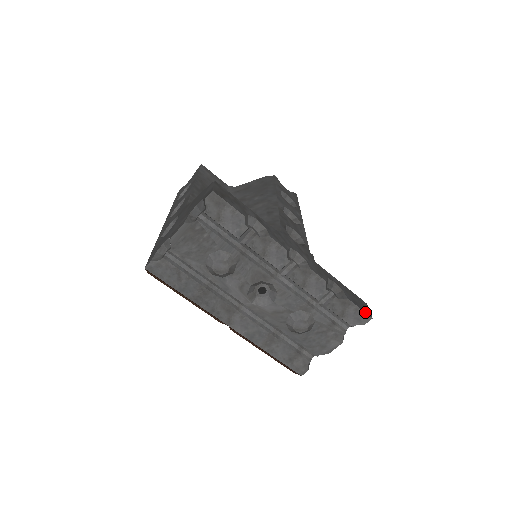
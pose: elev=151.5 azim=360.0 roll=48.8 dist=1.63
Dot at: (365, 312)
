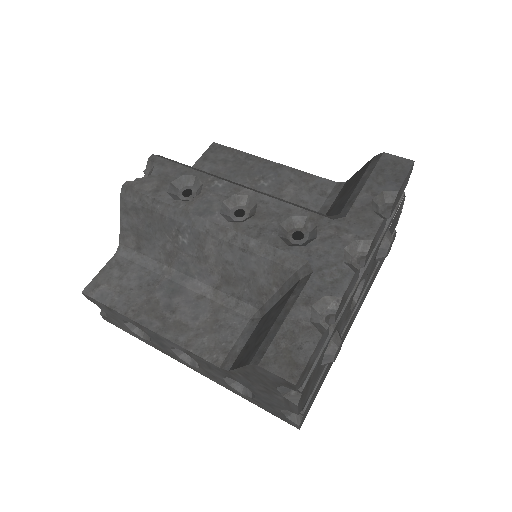
Dot at: (409, 170)
